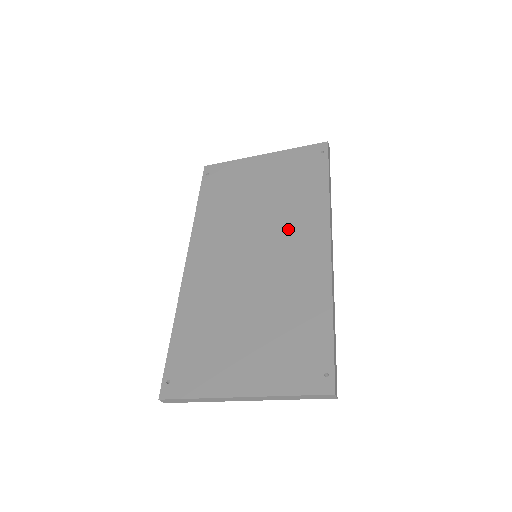
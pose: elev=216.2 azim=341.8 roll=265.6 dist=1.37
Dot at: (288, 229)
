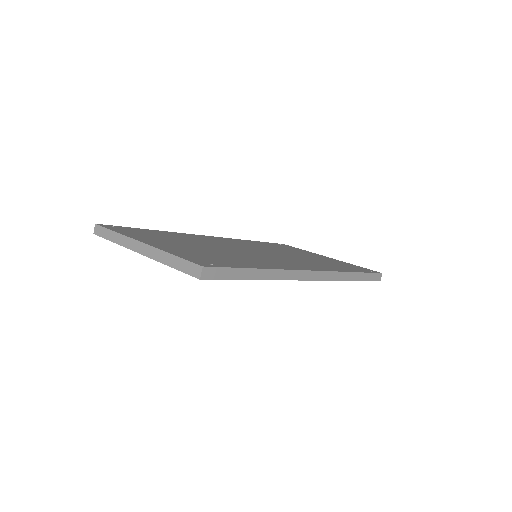
Dot at: (296, 260)
